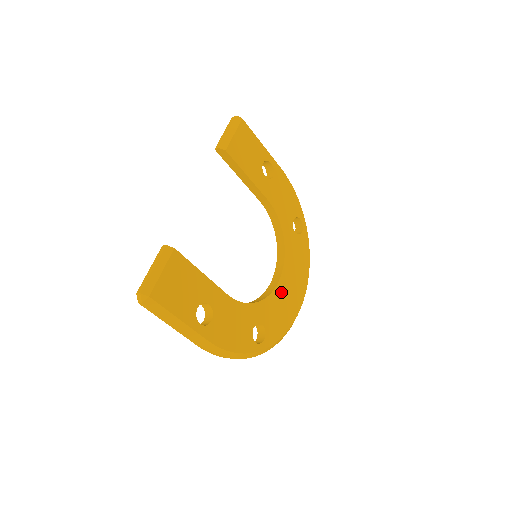
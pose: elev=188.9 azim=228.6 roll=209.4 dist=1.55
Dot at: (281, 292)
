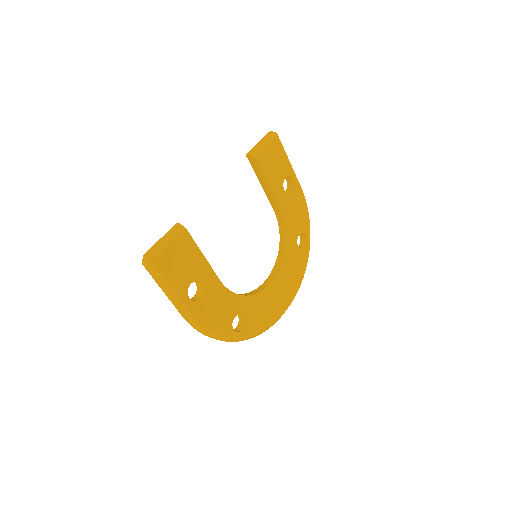
Dot at: (269, 294)
